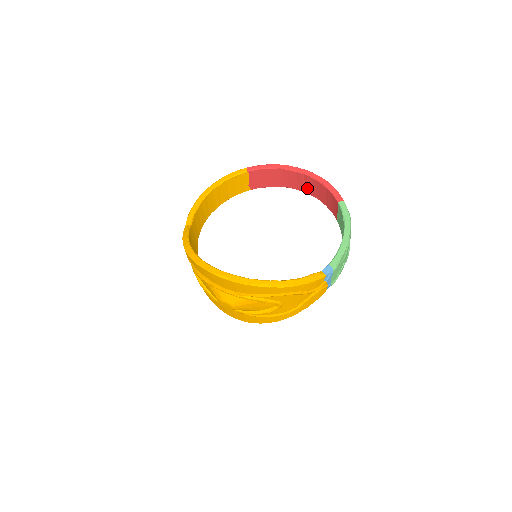
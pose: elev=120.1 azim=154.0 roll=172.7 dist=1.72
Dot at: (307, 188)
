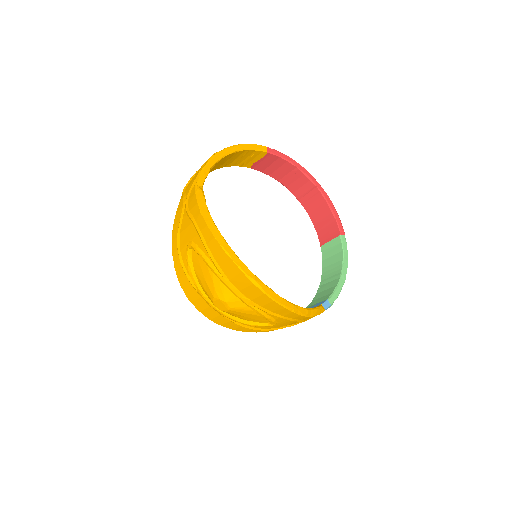
Dot at: (305, 199)
